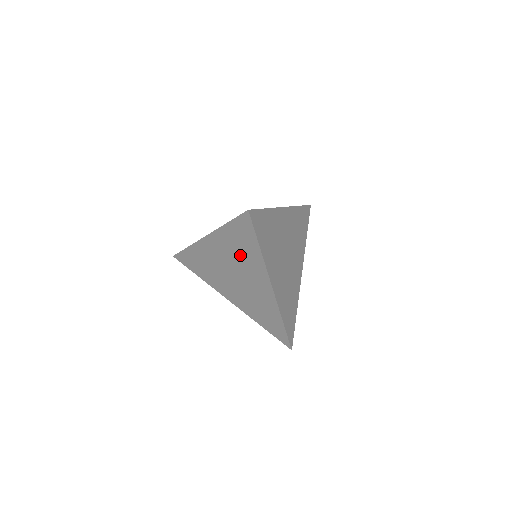
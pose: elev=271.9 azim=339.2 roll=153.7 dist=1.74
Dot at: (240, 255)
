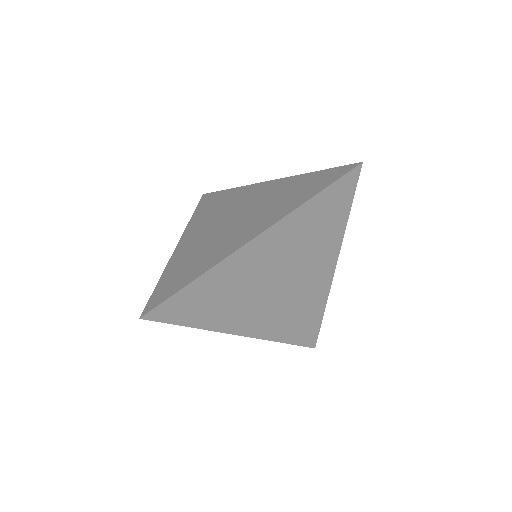
Dot at: occluded
